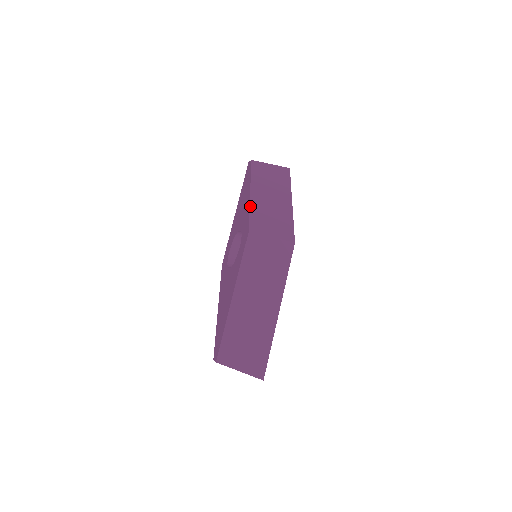
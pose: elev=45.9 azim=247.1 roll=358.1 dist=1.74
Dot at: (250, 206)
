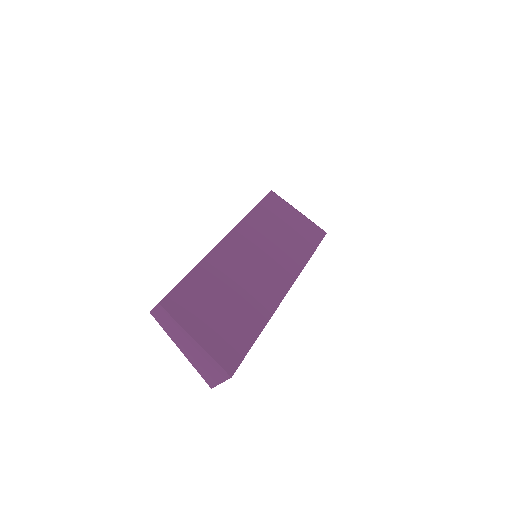
Dot at: occluded
